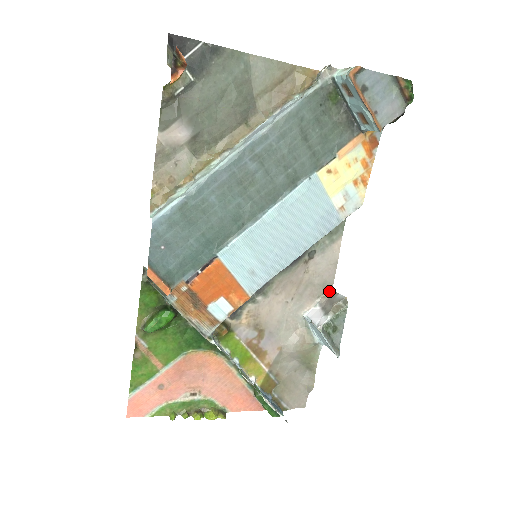
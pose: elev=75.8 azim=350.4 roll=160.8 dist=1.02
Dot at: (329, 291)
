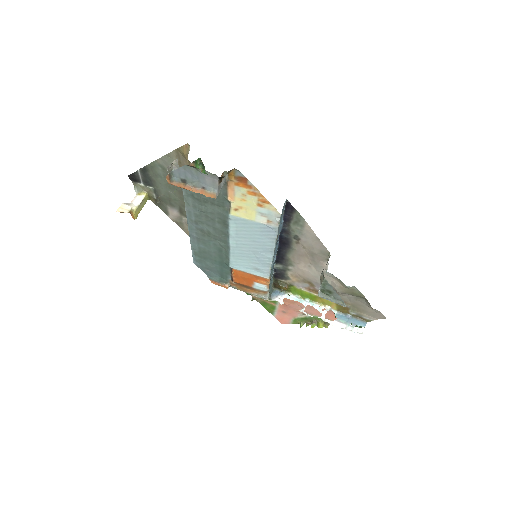
Dot at: (329, 256)
